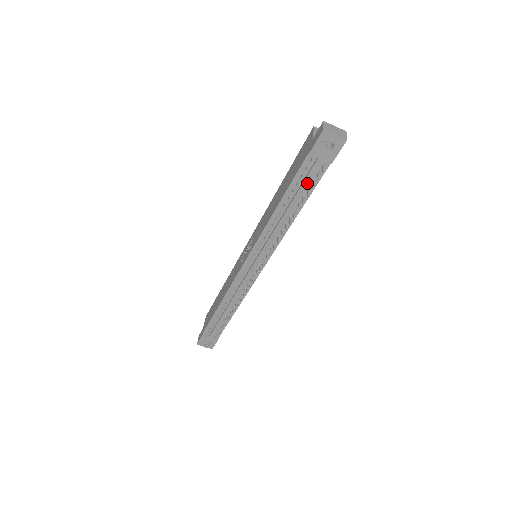
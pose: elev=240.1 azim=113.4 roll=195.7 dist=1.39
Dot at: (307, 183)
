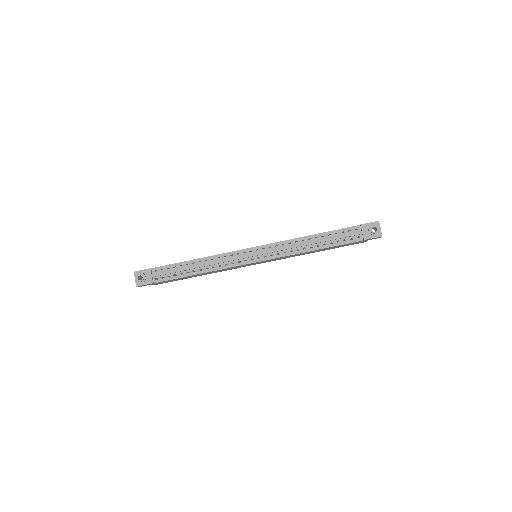
Dot at: (342, 237)
